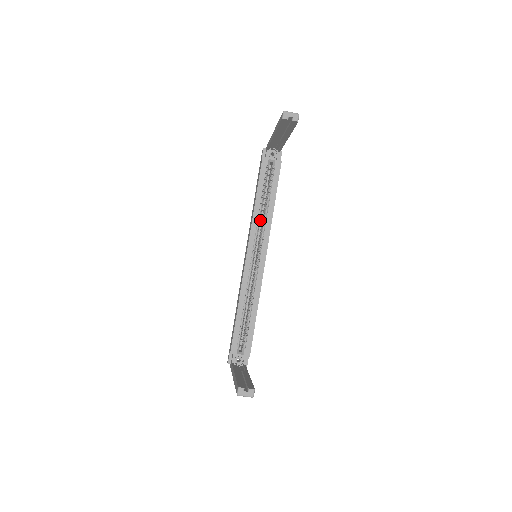
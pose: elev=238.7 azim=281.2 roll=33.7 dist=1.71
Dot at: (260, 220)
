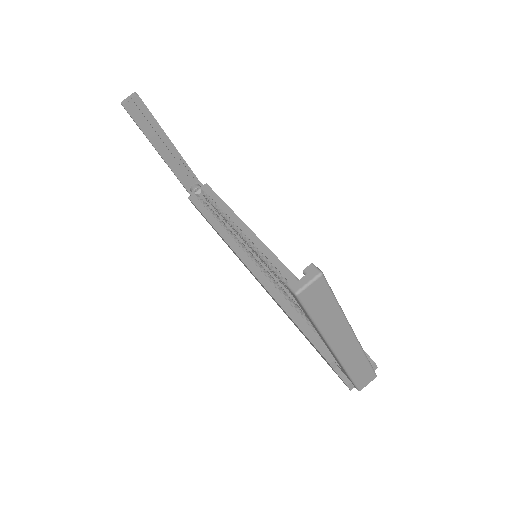
Dot at: occluded
